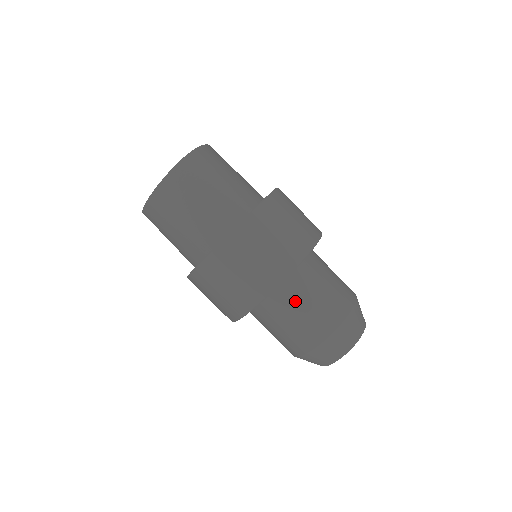
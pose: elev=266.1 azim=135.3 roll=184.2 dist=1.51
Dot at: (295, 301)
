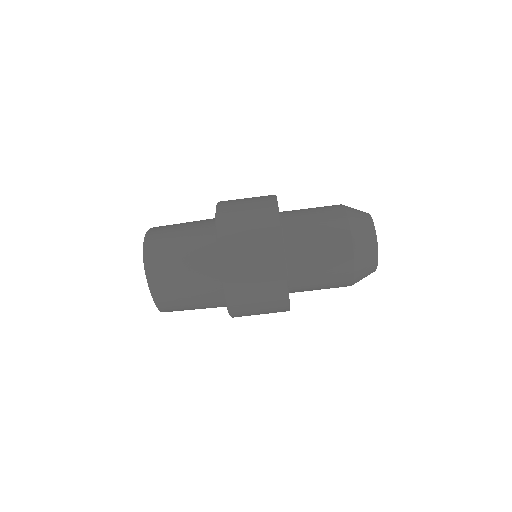
Dot at: (307, 256)
